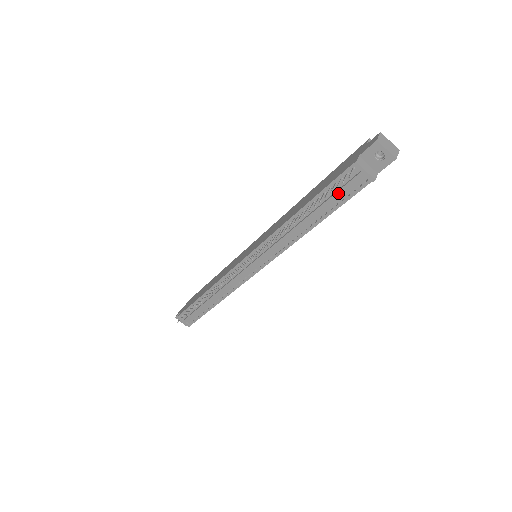
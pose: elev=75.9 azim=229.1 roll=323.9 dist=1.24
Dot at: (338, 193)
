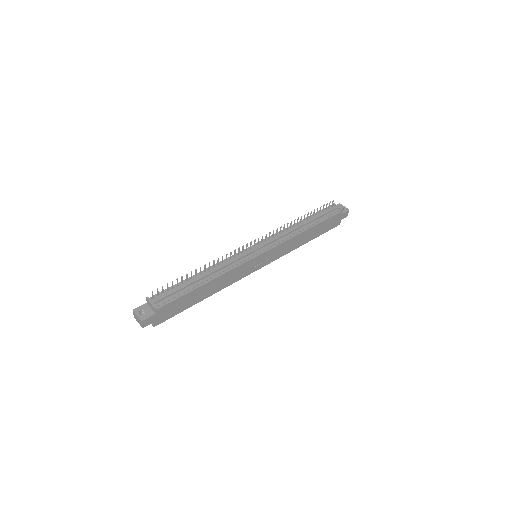
Dot at: (325, 213)
